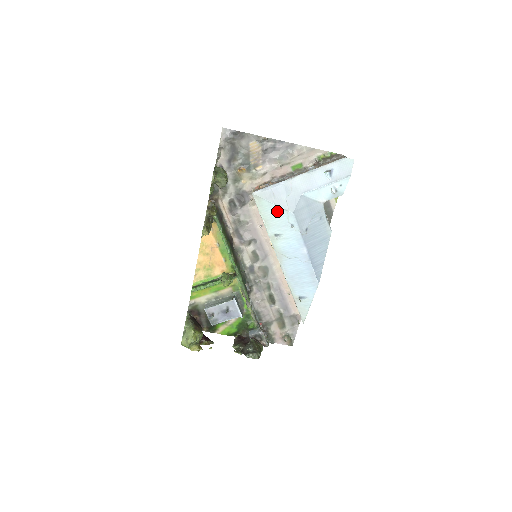
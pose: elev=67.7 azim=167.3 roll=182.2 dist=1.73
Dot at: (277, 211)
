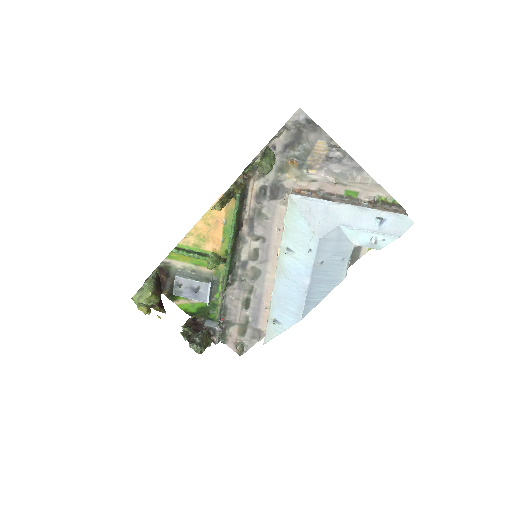
Dot at: (304, 227)
